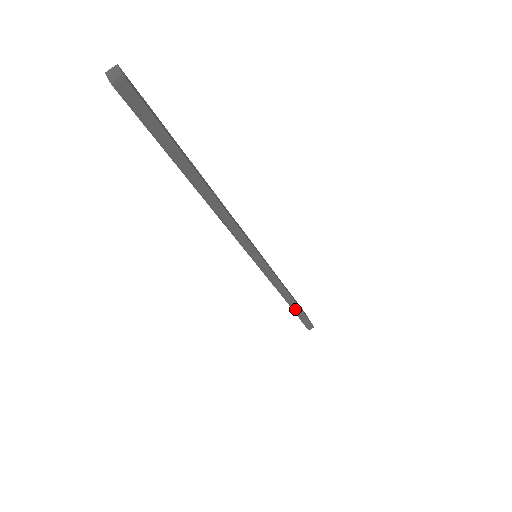
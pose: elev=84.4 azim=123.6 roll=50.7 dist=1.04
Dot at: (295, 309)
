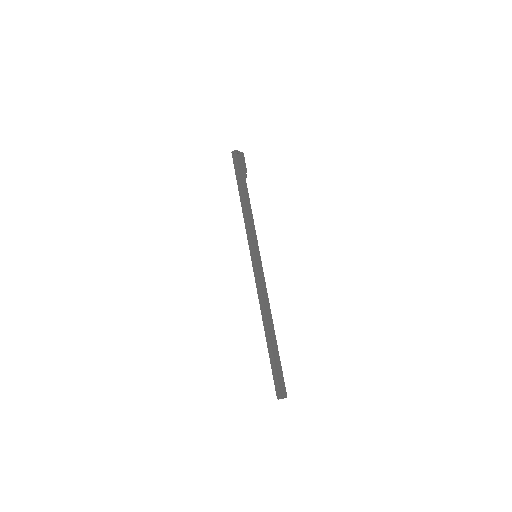
Dot at: occluded
